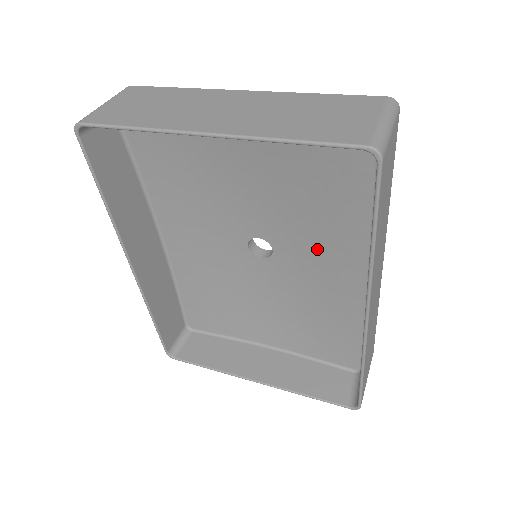
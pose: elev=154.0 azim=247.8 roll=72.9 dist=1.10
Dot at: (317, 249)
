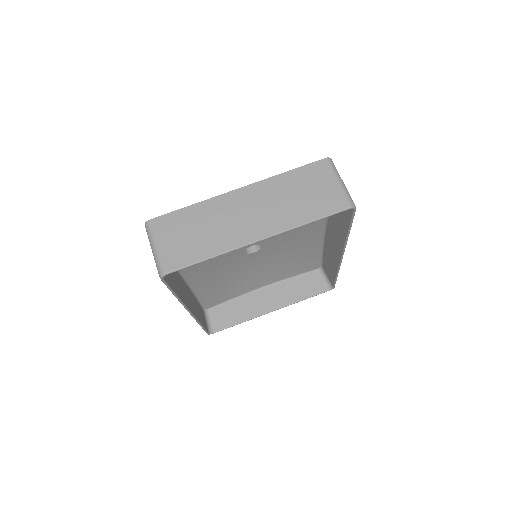
Dot at: (292, 234)
